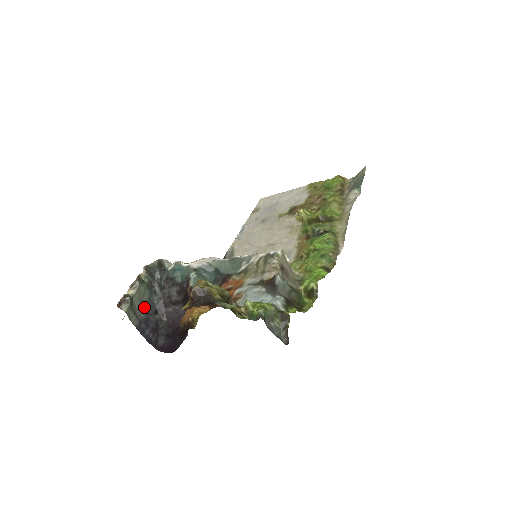
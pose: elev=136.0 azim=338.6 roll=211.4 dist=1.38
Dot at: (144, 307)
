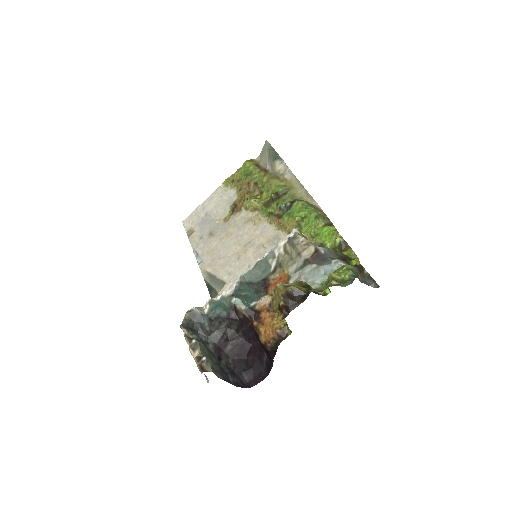
Dot at: (211, 360)
